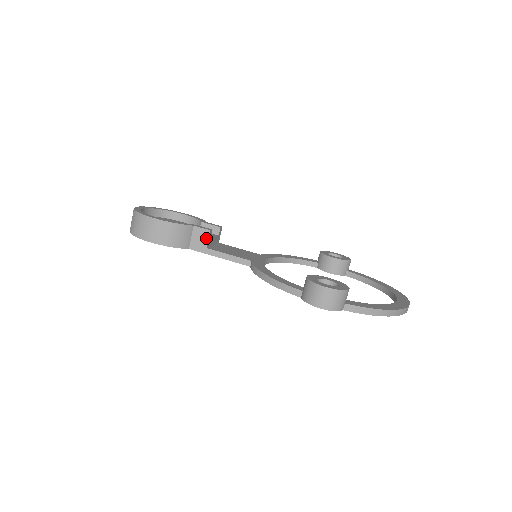
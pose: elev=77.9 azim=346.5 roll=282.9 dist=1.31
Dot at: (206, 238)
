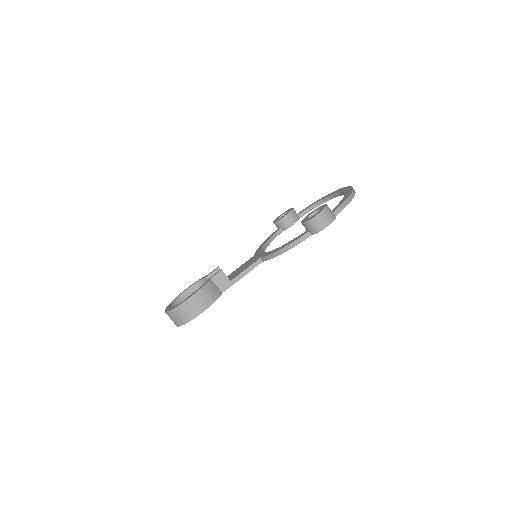
Dot at: (224, 276)
